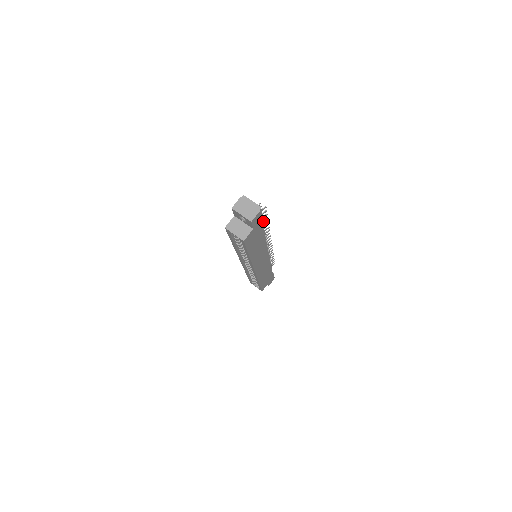
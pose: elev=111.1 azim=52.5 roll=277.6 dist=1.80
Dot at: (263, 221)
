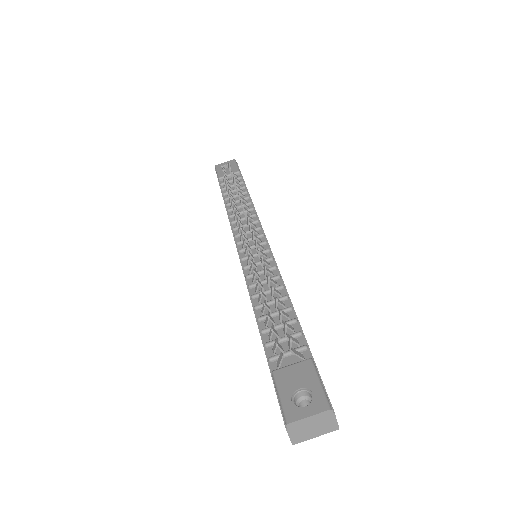
Dot at: (276, 307)
